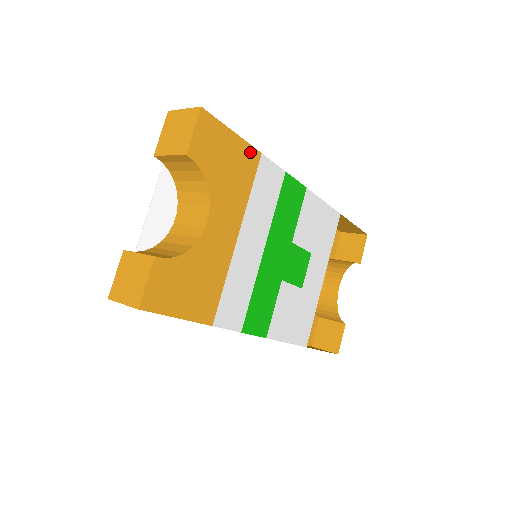
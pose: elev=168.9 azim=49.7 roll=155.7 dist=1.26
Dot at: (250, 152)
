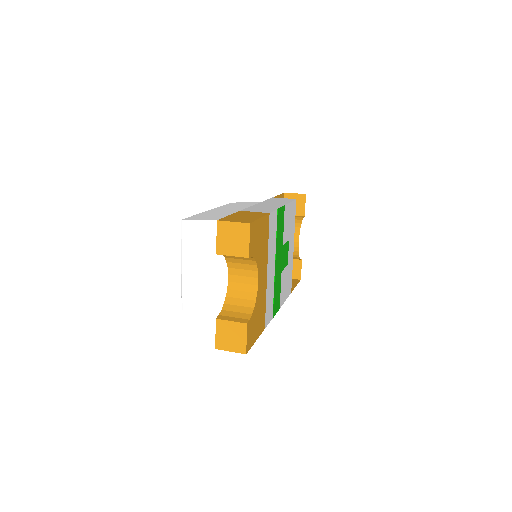
Dot at: (266, 219)
